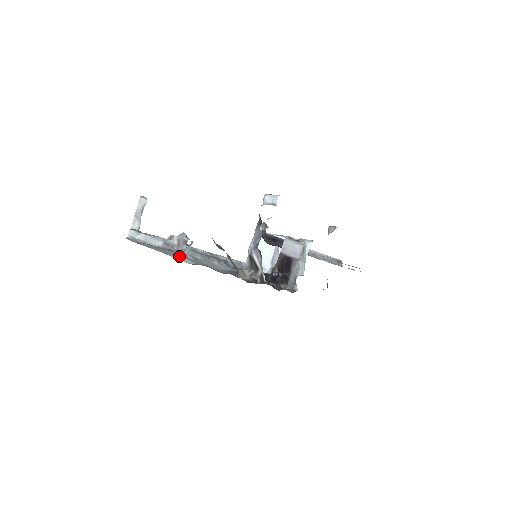
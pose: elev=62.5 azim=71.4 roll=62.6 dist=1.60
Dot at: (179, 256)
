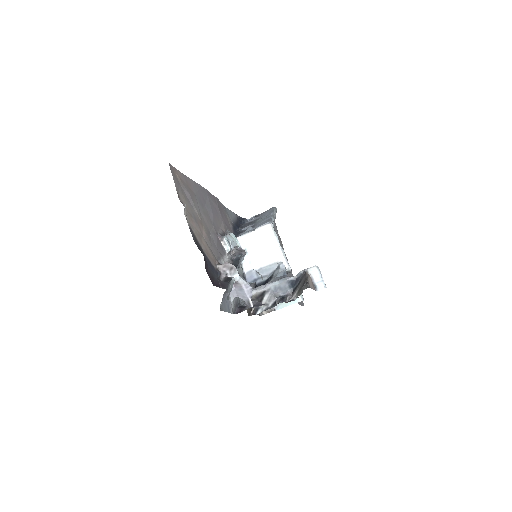
Dot at: (231, 302)
